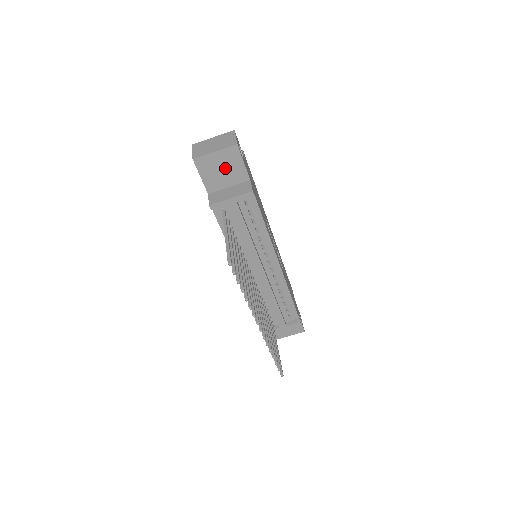
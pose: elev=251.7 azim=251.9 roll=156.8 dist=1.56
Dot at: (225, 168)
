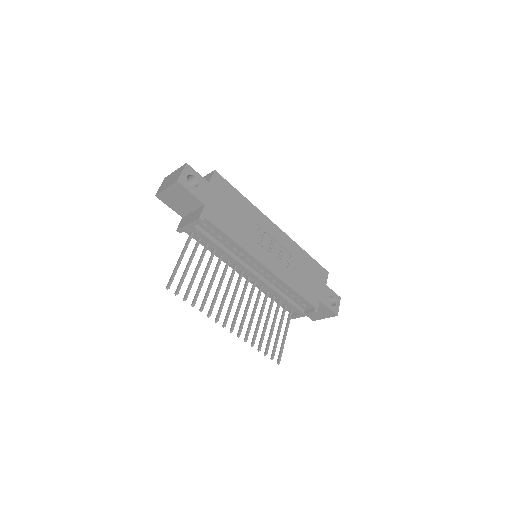
Dot at: (181, 199)
